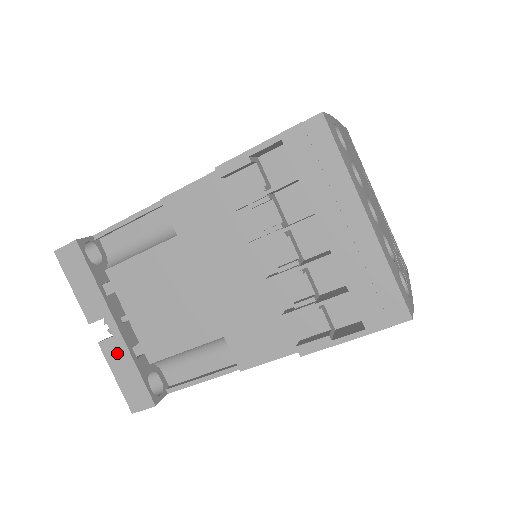
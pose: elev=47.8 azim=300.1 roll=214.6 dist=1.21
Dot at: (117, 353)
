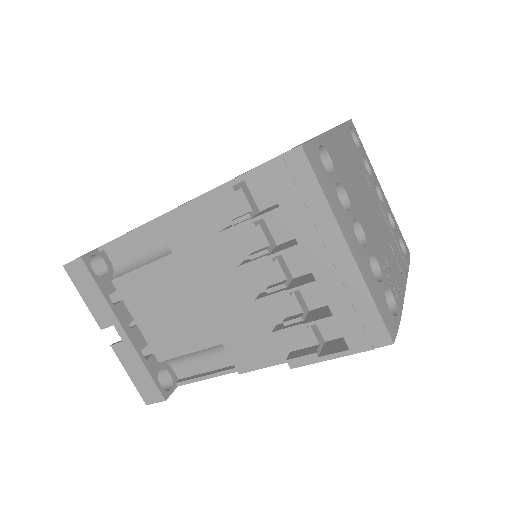
Dot at: (128, 355)
